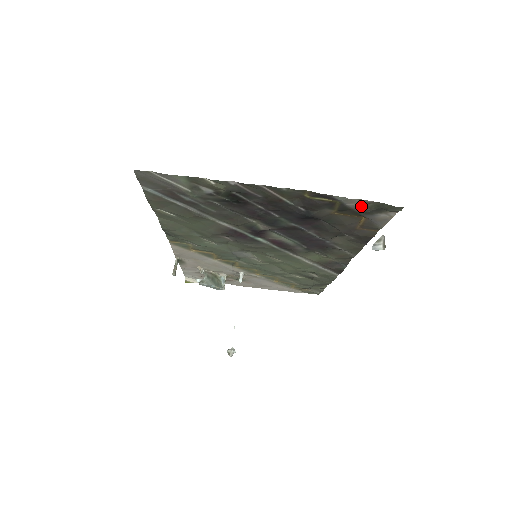
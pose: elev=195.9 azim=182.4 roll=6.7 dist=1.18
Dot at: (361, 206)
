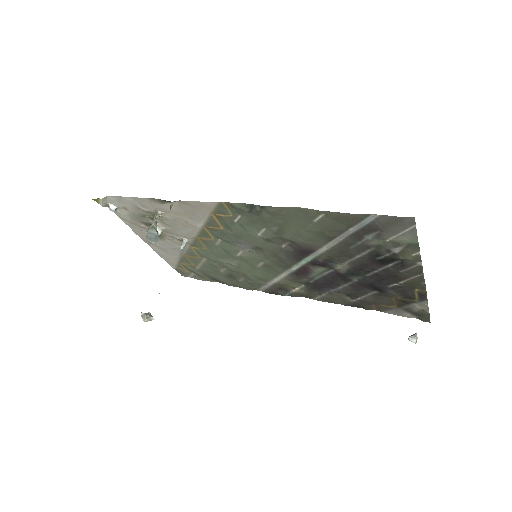
Dot at: (417, 308)
